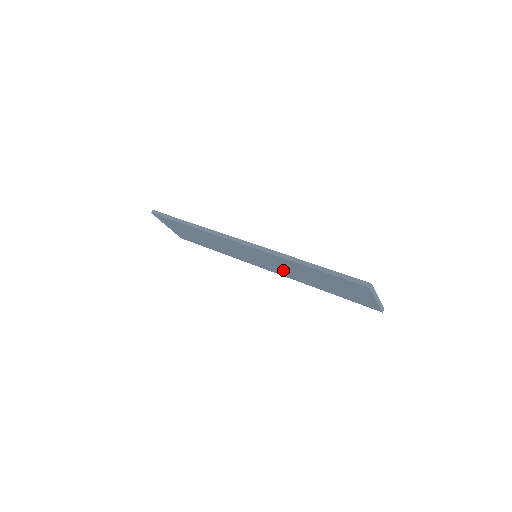
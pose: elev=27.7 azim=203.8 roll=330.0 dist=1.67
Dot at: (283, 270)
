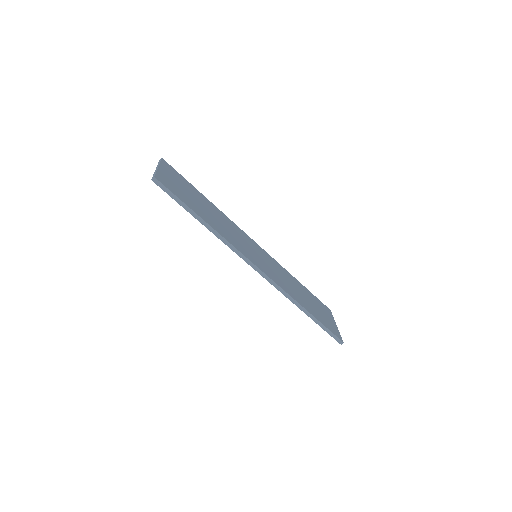
Dot at: occluded
